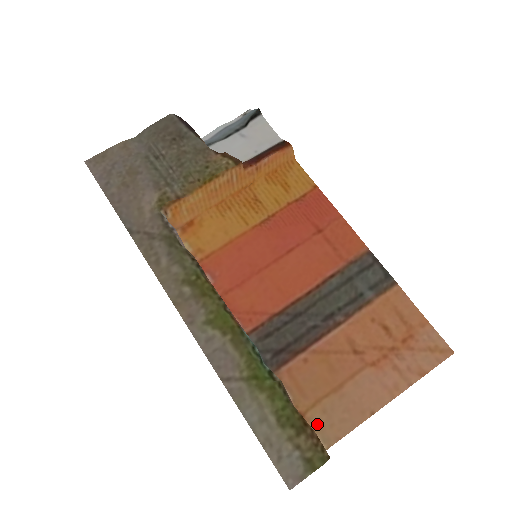
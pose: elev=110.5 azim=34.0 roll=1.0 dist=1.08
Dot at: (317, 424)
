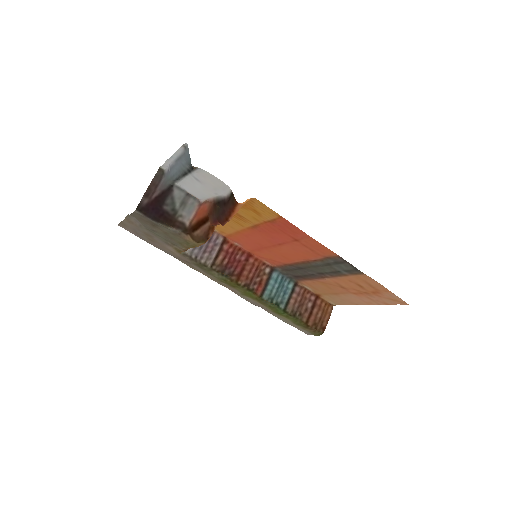
Dot at: (328, 299)
